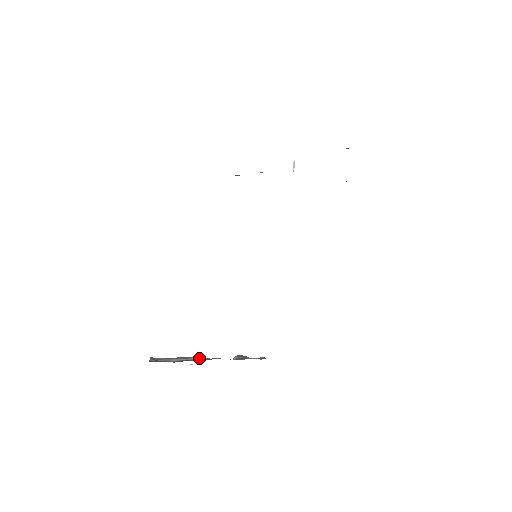
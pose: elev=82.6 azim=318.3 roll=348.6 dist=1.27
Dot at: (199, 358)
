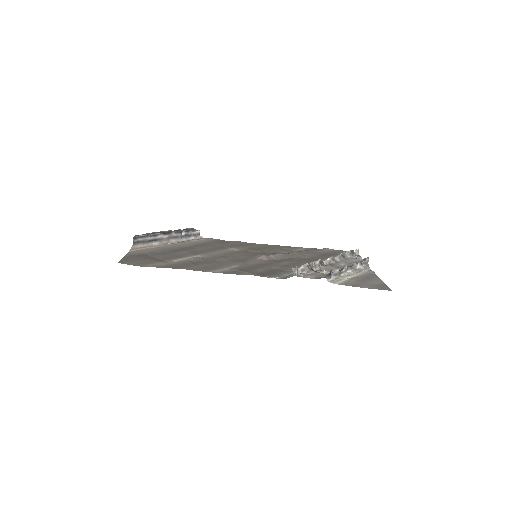
Dot at: (164, 235)
